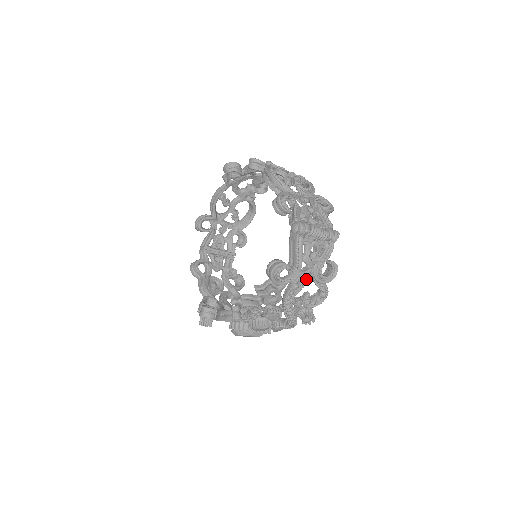
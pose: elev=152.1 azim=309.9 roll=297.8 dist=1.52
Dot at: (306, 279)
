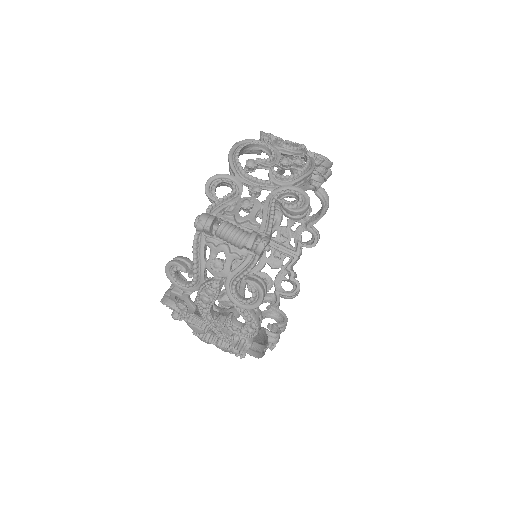
Dot at: (215, 293)
